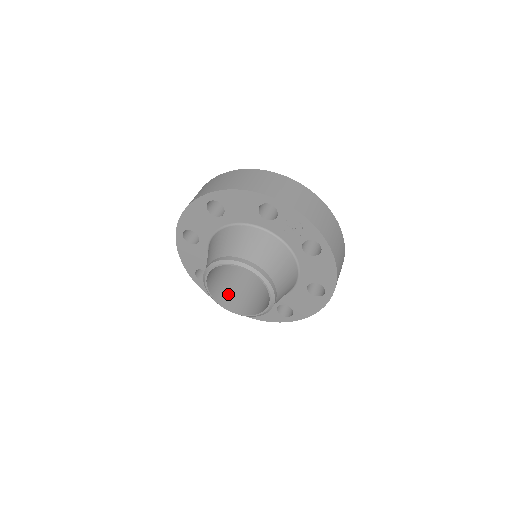
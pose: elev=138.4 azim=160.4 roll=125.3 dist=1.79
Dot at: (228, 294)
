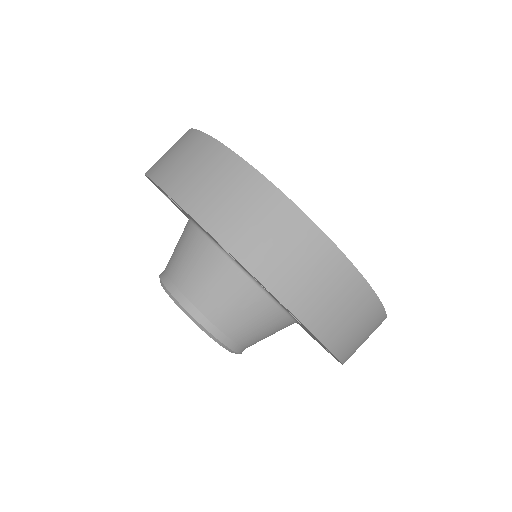
Dot at: occluded
